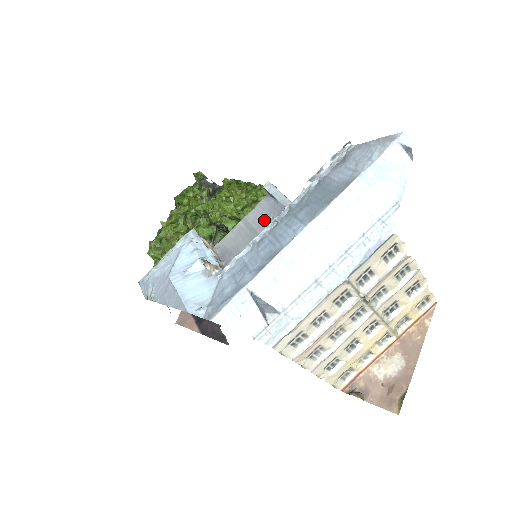
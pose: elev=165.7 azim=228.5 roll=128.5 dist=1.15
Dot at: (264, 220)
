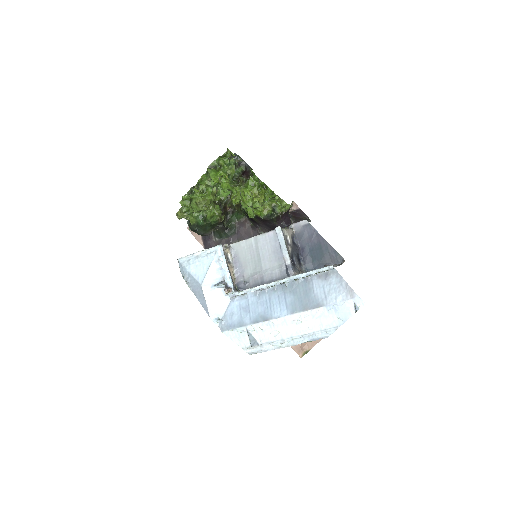
Dot at: (268, 256)
